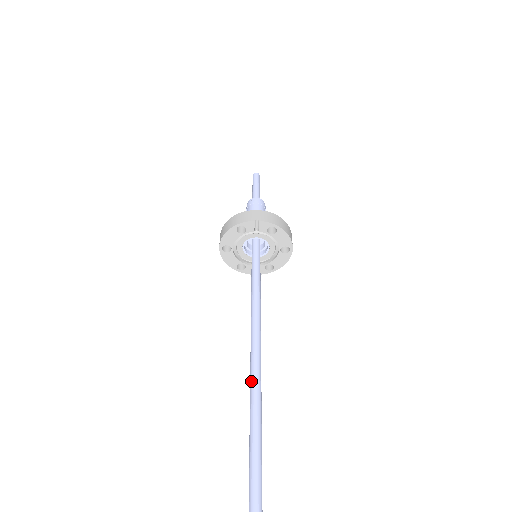
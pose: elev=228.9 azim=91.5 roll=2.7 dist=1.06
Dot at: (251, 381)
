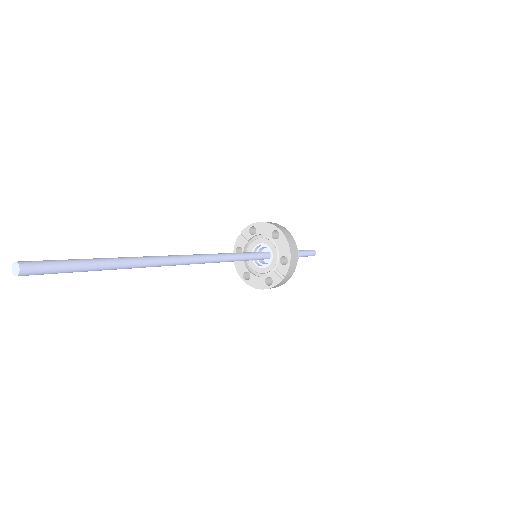
Dot at: occluded
